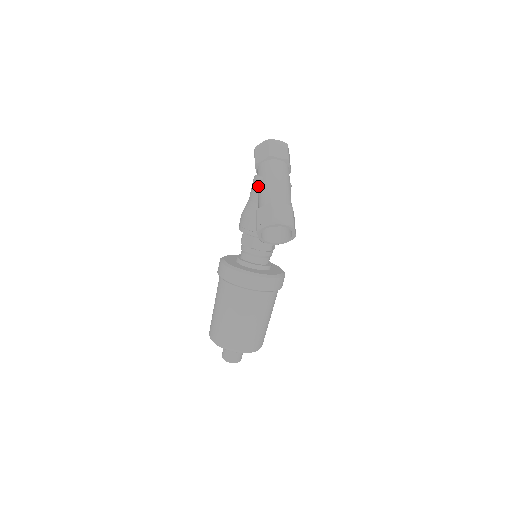
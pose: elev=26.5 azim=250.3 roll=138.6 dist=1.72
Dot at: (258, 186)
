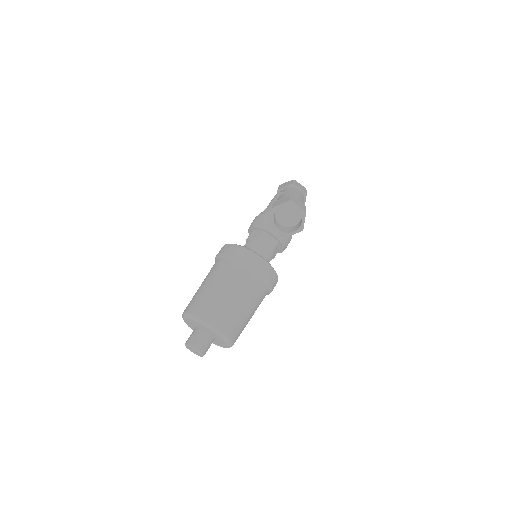
Dot at: (278, 196)
